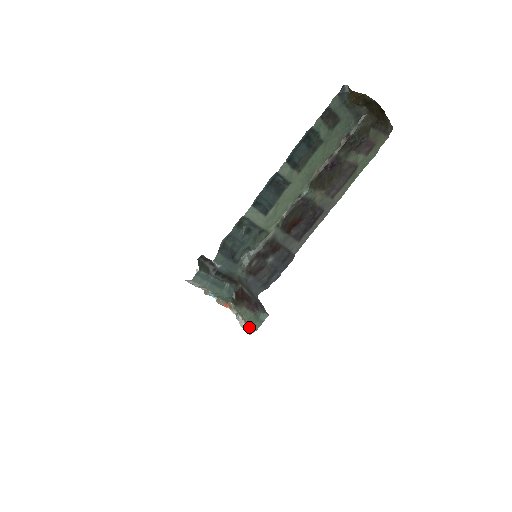
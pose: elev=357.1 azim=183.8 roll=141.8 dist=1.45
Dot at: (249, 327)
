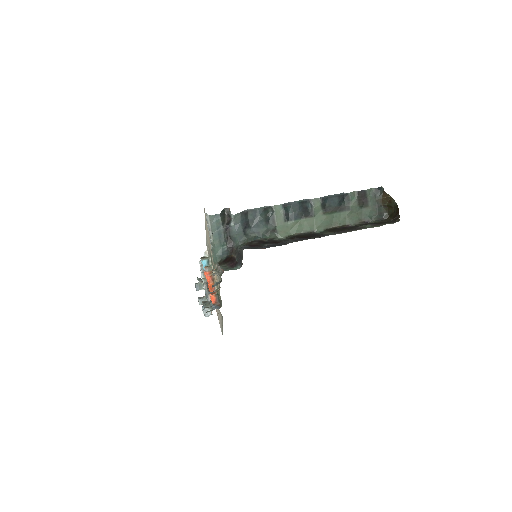
Dot at: (219, 274)
